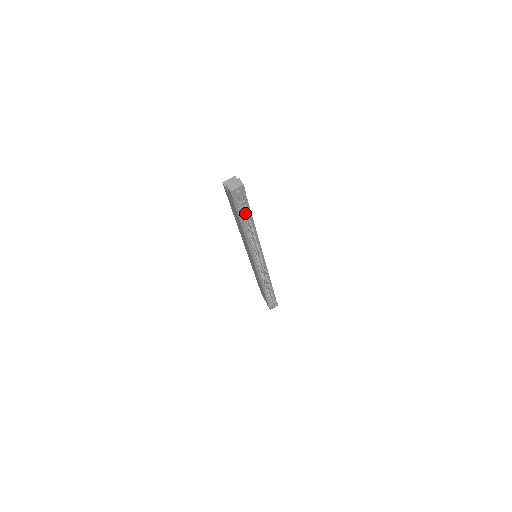
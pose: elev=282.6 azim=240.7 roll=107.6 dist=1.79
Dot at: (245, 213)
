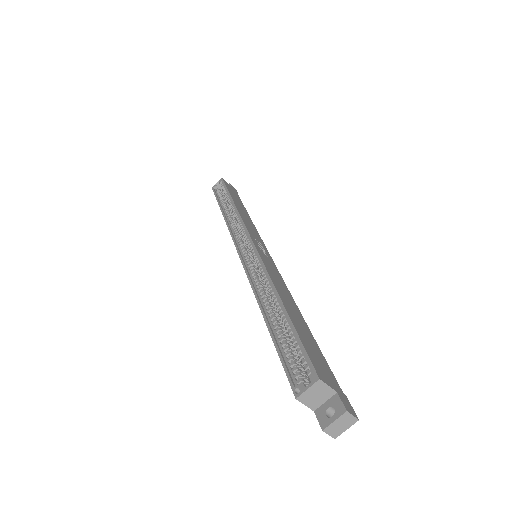
Dot at: occluded
